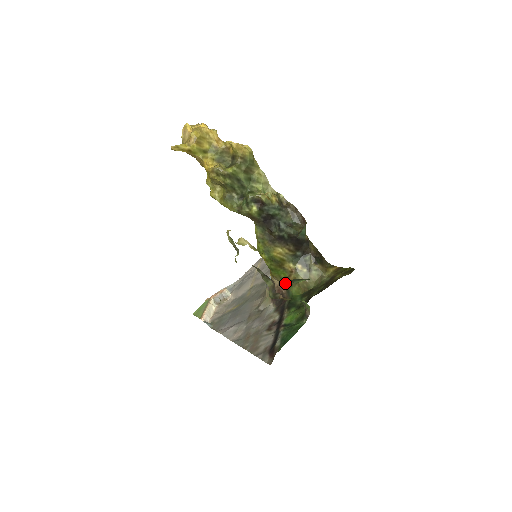
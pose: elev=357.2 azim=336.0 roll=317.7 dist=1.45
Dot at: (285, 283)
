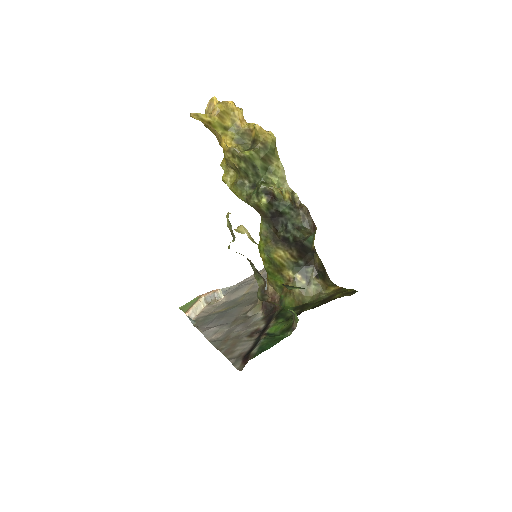
Dot at: (280, 292)
